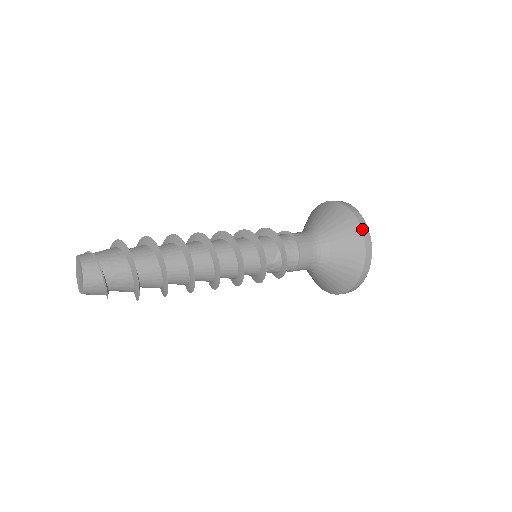
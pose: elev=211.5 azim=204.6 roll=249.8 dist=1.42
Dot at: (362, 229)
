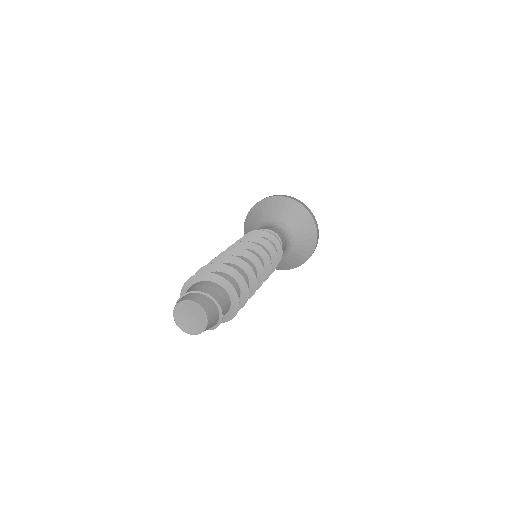
Dot at: (293, 199)
